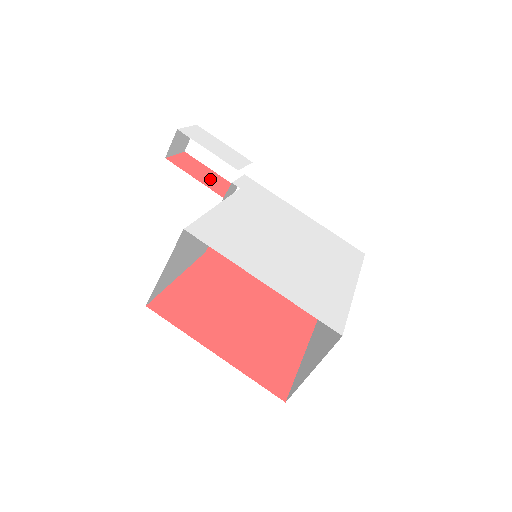
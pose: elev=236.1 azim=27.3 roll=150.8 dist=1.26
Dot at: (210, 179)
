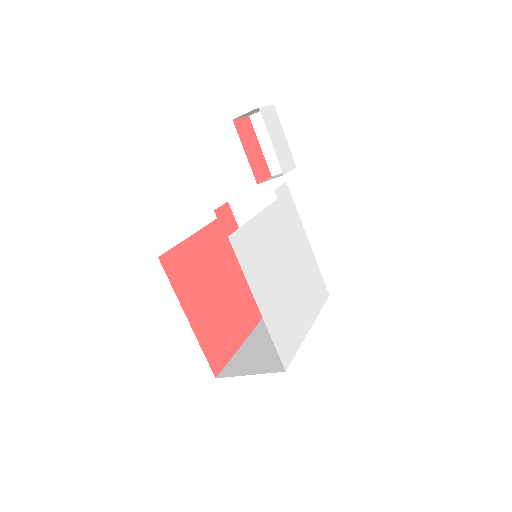
Dot at: (256, 158)
